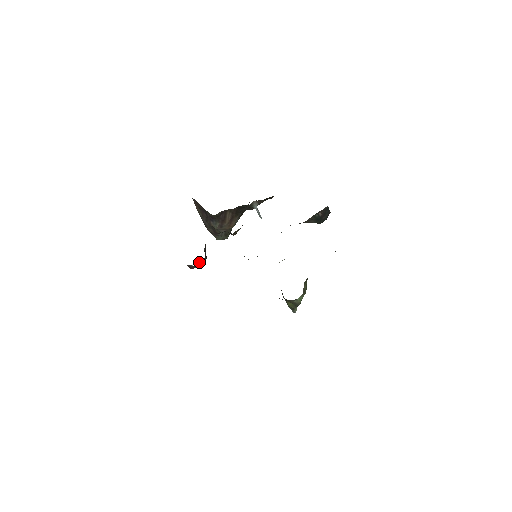
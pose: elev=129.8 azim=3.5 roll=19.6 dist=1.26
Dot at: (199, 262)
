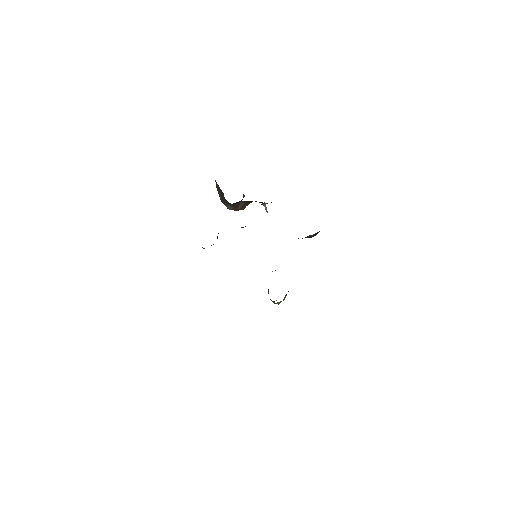
Dot at: occluded
